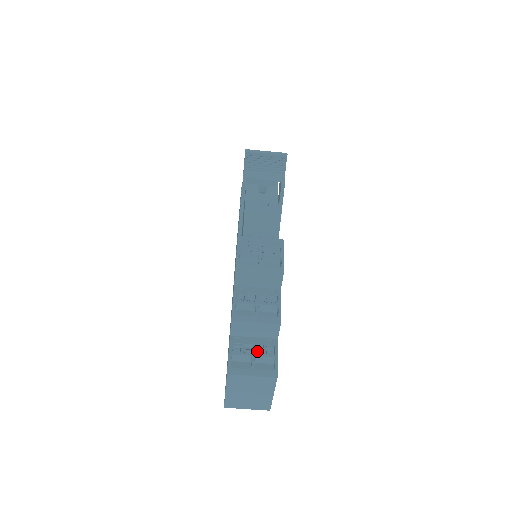
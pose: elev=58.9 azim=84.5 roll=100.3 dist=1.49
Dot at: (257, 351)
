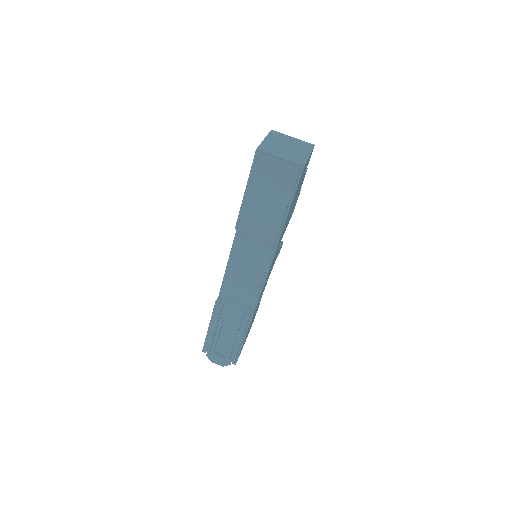
Dot at: occluded
